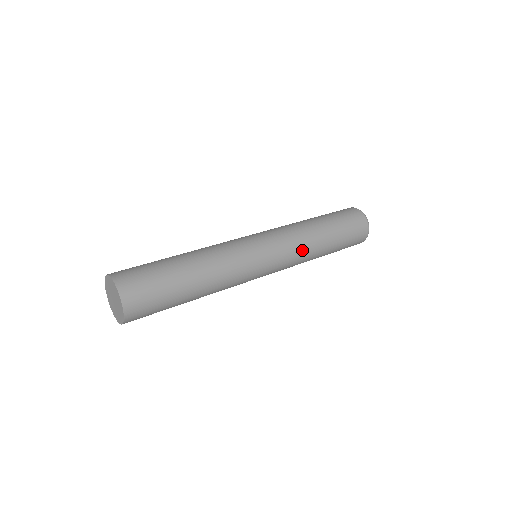
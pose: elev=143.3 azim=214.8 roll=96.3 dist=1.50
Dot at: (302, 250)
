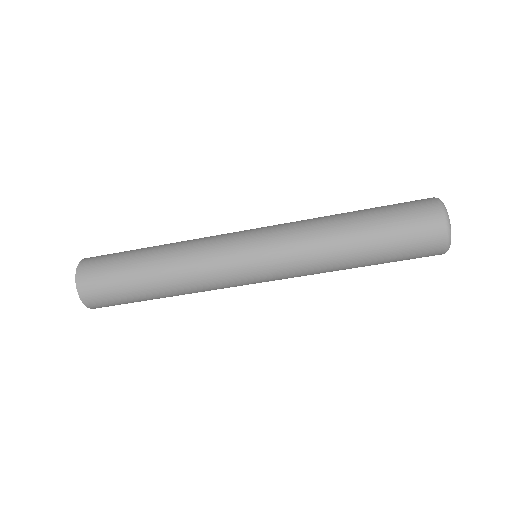
Dot at: (308, 248)
